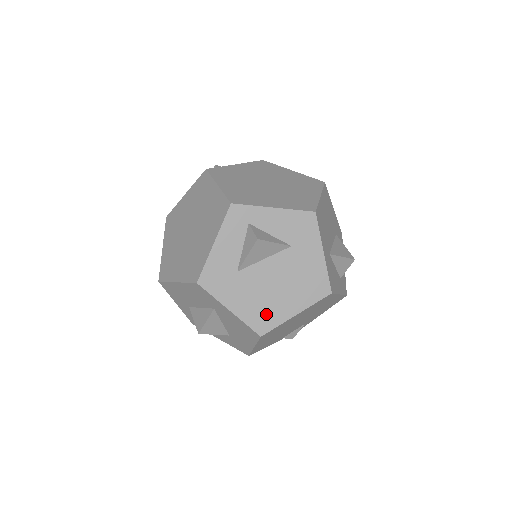
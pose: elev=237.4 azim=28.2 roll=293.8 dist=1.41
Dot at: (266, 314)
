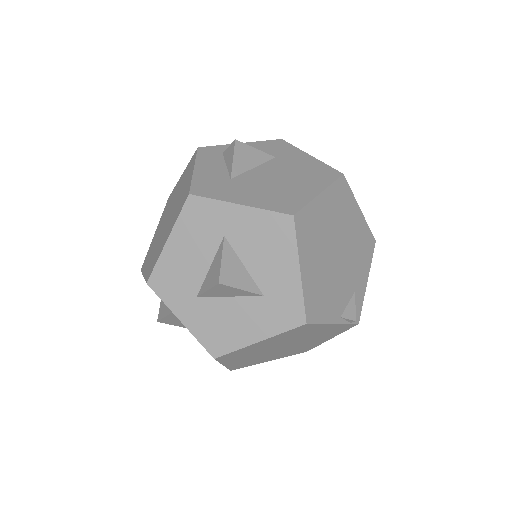
Dot at: (285, 199)
